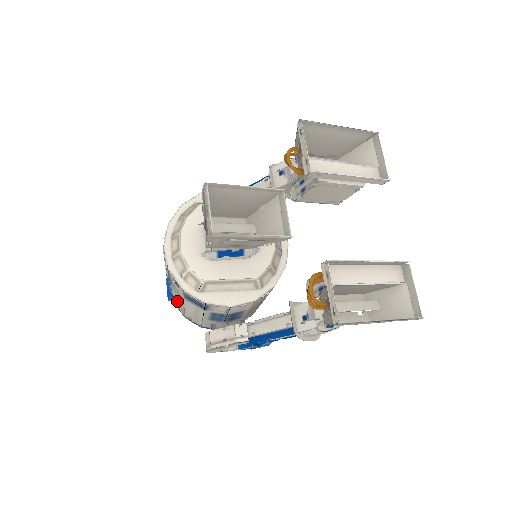
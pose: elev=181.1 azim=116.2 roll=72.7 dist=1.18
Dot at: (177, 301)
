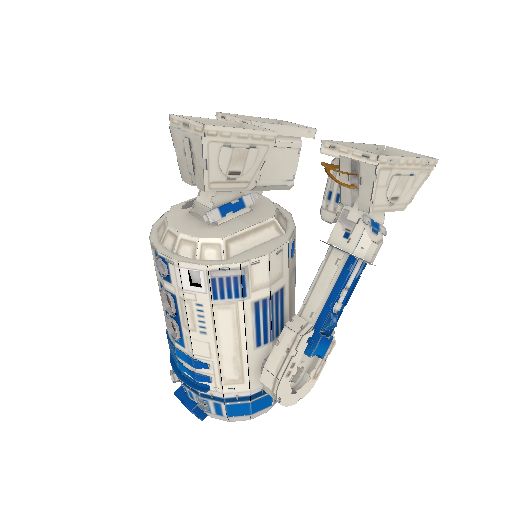
Dot at: (204, 363)
